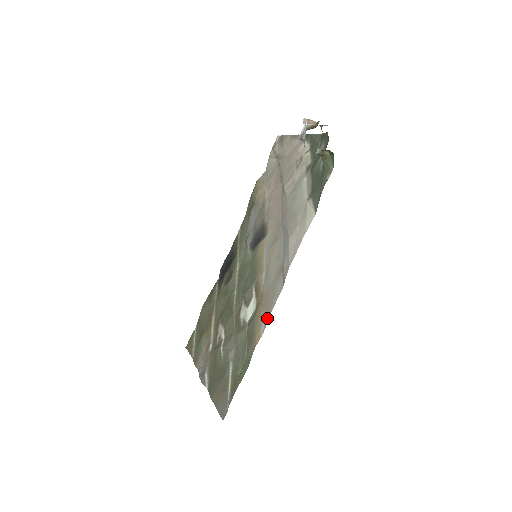
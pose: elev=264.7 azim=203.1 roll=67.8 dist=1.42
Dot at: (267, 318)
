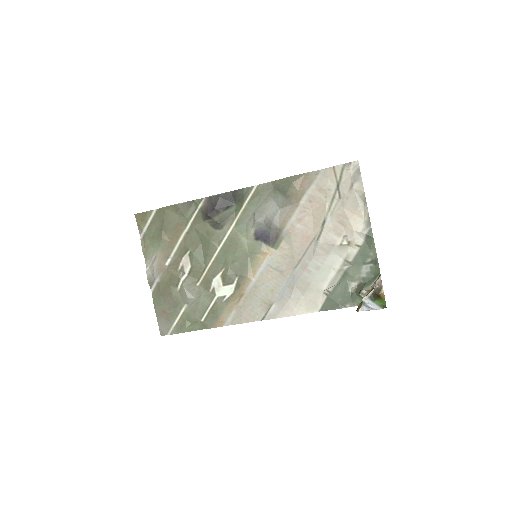
Dot at: (236, 322)
